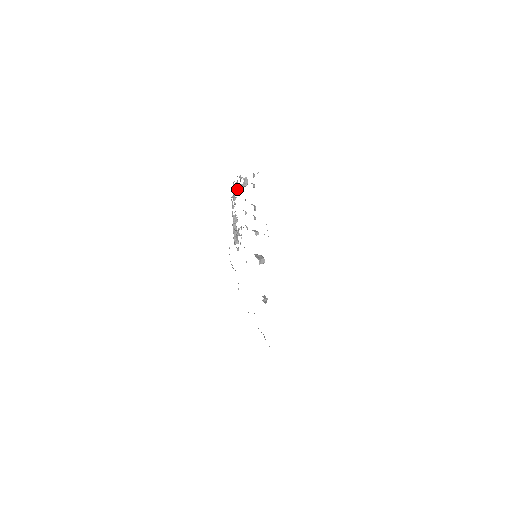
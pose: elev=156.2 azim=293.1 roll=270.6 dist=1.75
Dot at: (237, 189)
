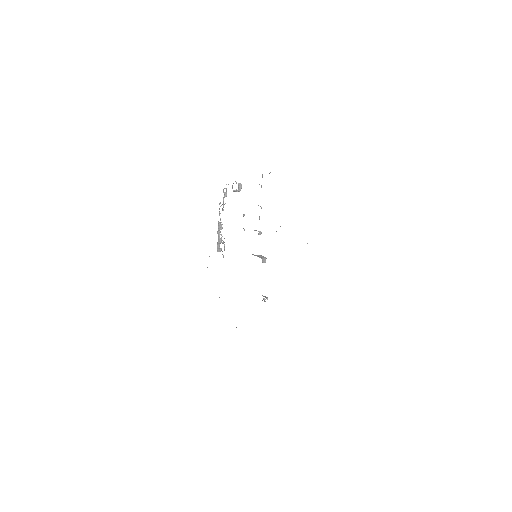
Dot at: (226, 195)
